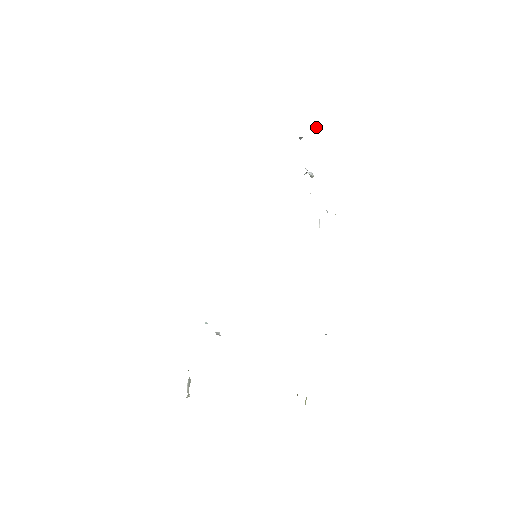
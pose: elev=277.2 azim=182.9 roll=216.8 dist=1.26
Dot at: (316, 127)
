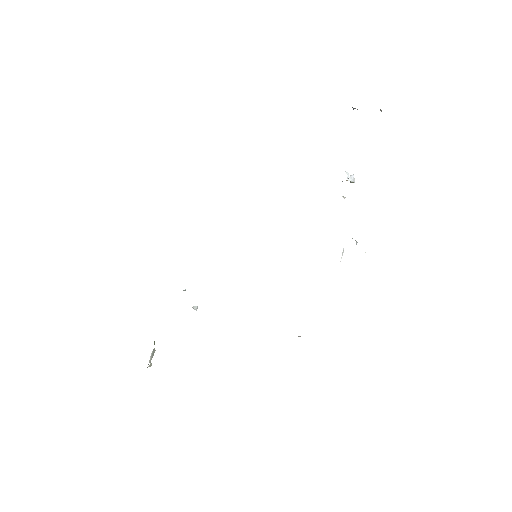
Dot at: occluded
